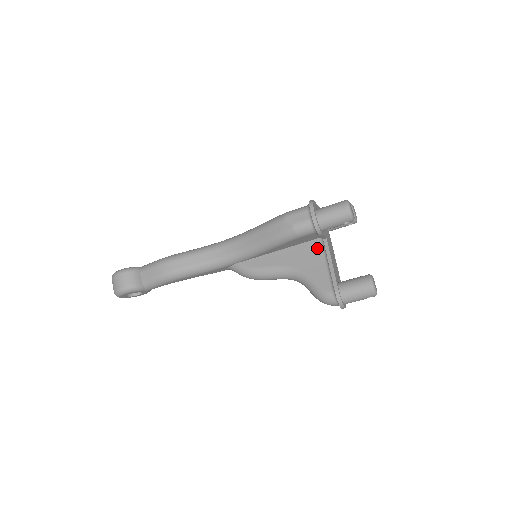
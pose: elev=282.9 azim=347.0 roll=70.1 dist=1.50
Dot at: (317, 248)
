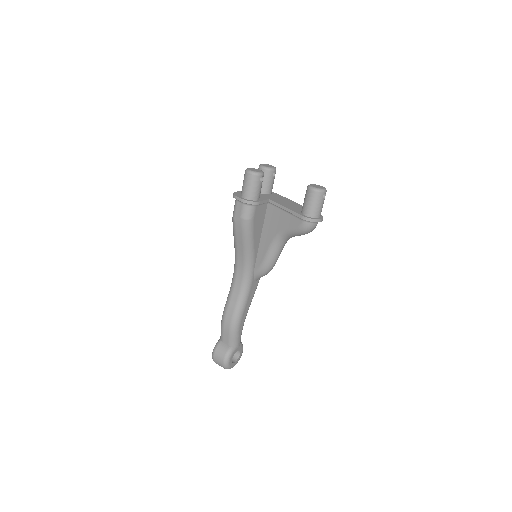
Dot at: (272, 210)
